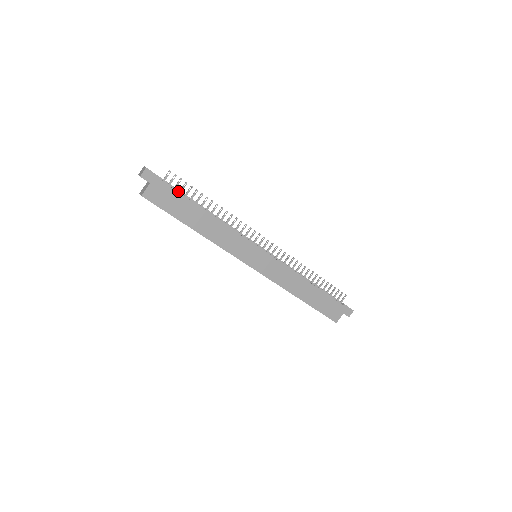
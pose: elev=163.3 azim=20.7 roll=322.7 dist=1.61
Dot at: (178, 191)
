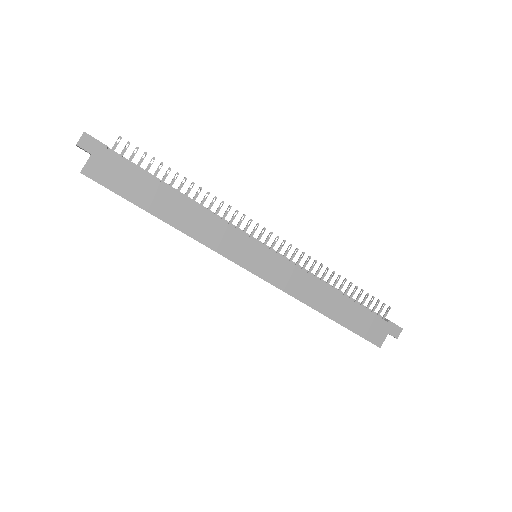
Dot at: (135, 166)
